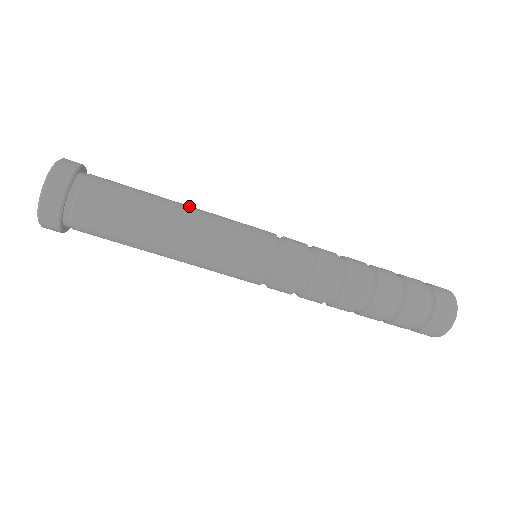
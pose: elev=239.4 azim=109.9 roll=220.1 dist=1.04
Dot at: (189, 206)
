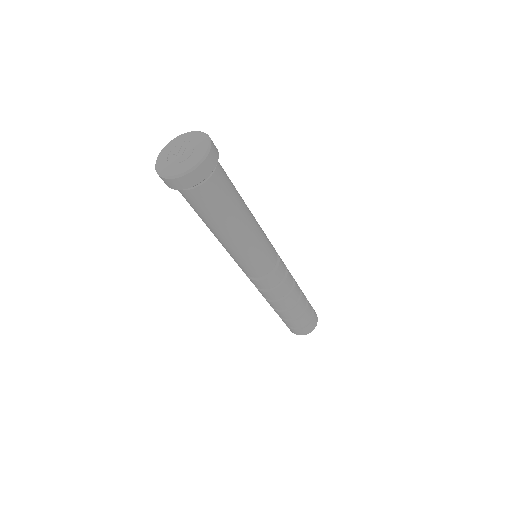
Dot at: occluded
